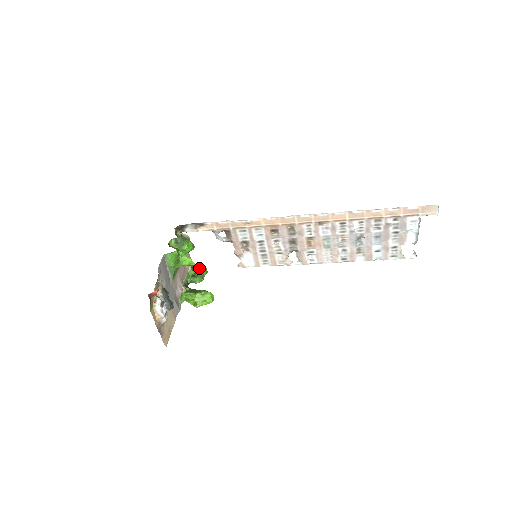
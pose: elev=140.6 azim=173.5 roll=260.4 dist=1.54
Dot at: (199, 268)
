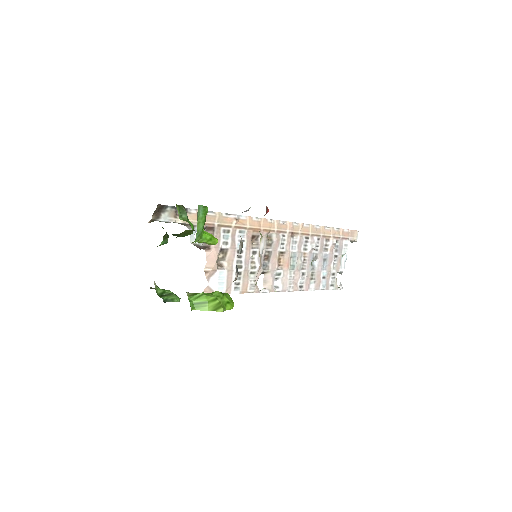
Dot at: occluded
